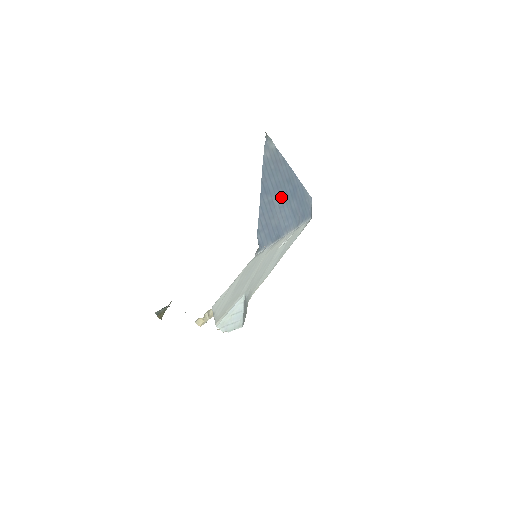
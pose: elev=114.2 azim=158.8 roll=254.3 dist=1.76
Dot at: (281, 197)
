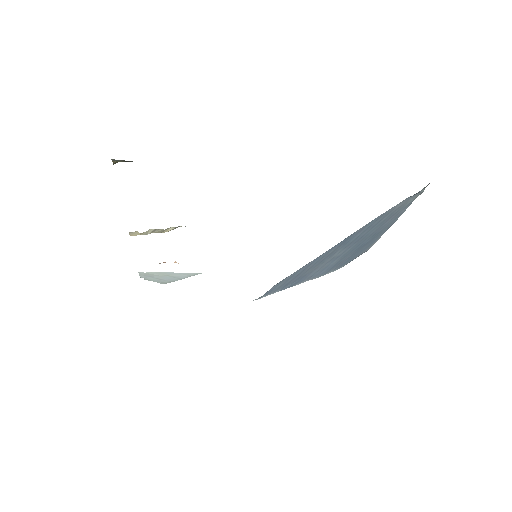
Dot at: (348, 249)
